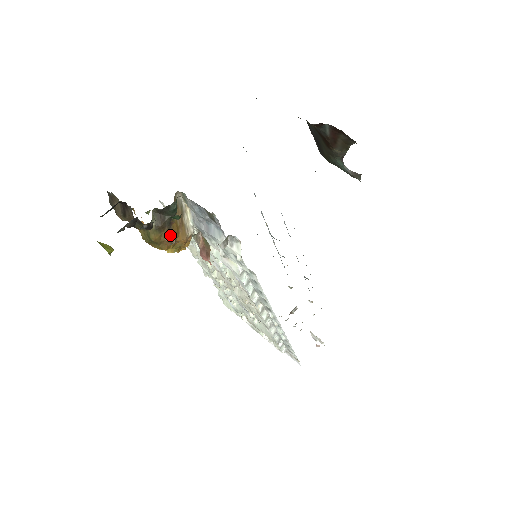
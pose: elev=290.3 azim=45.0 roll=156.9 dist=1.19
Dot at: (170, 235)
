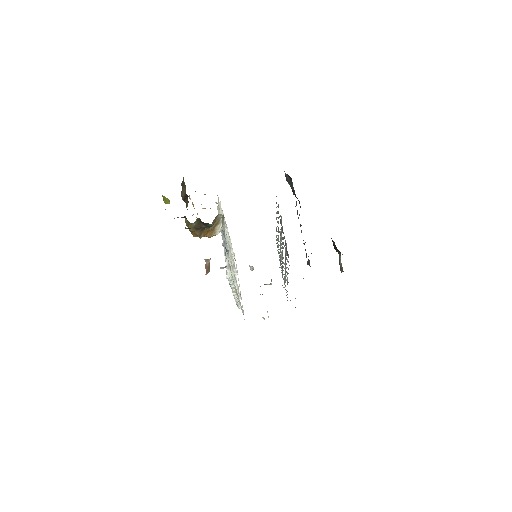
Dot at: (201, 233)
